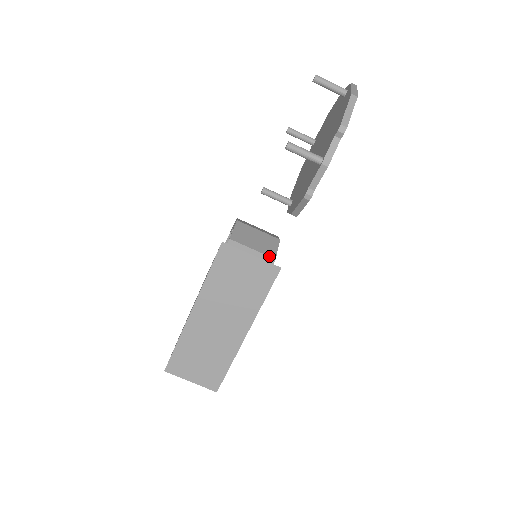
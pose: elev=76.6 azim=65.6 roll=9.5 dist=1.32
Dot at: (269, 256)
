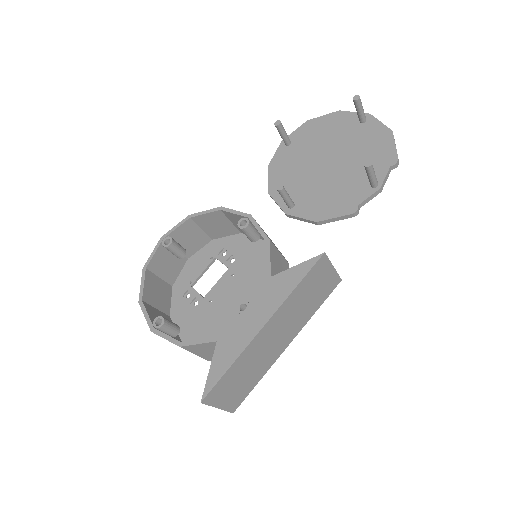
Dot at: occluded
